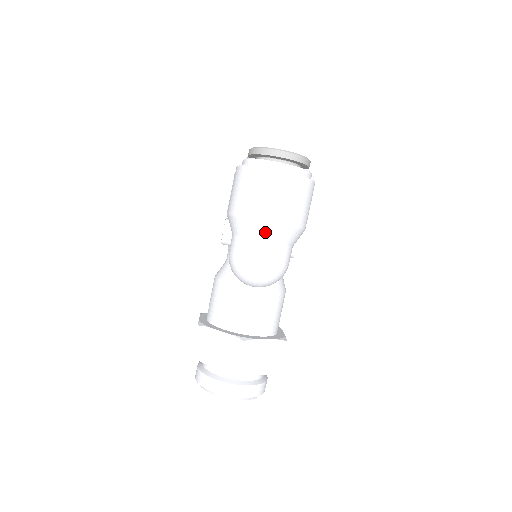
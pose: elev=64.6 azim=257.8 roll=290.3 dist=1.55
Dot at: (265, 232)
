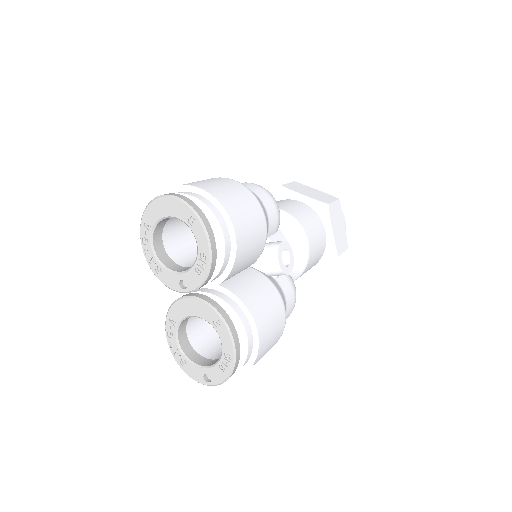
Dot at: occluded
